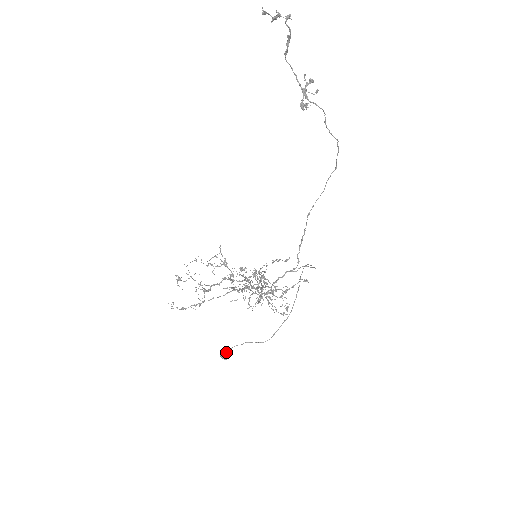
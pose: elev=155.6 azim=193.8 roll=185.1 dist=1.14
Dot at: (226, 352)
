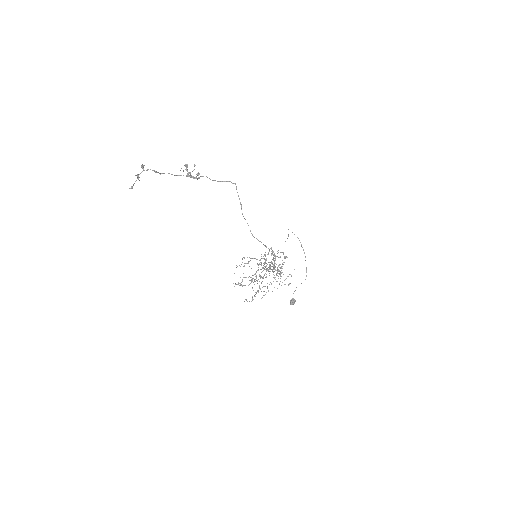
Dot at: (291, 301)
